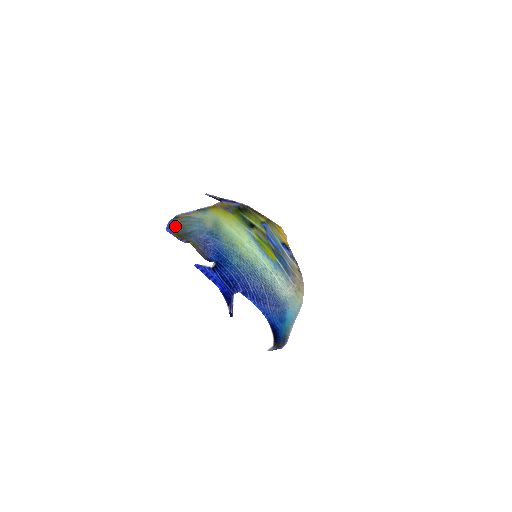
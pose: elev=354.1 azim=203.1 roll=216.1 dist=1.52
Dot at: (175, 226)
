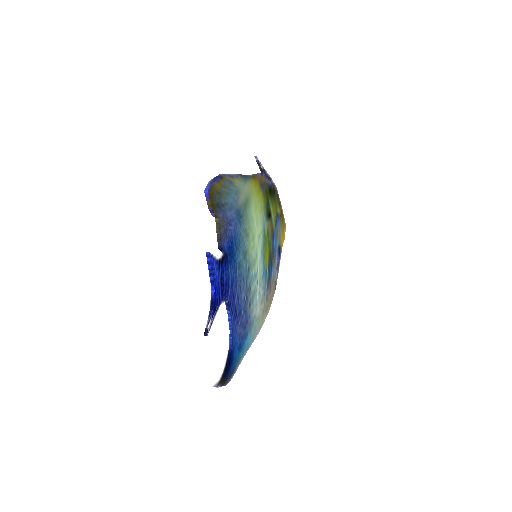
Dot at: (215, 189)
